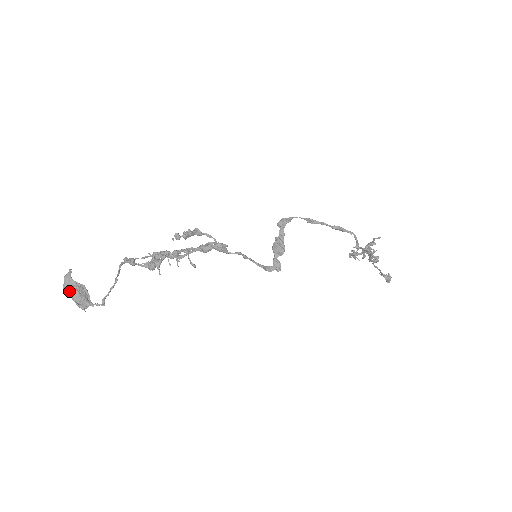
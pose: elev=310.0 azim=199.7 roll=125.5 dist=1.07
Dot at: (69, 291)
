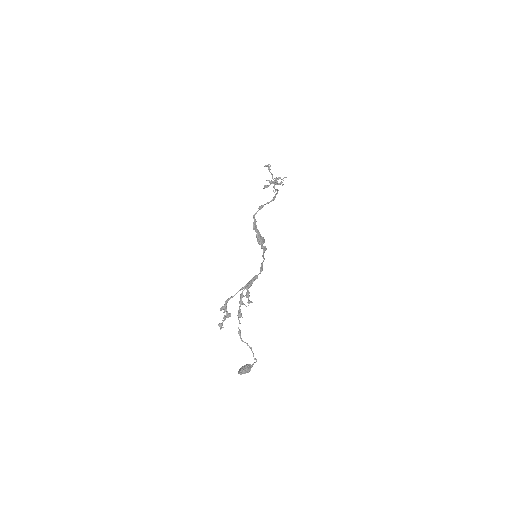
Dot at: (244, 373)
